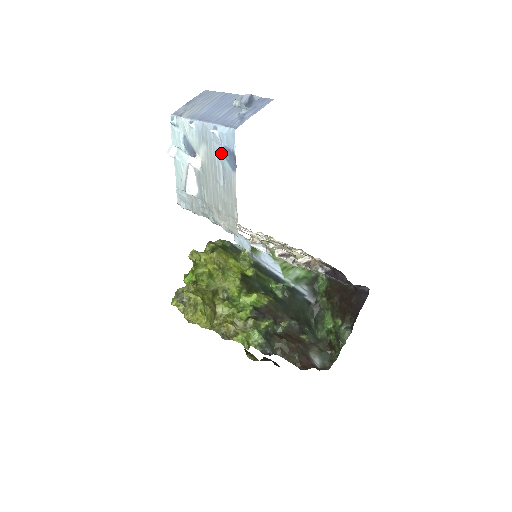
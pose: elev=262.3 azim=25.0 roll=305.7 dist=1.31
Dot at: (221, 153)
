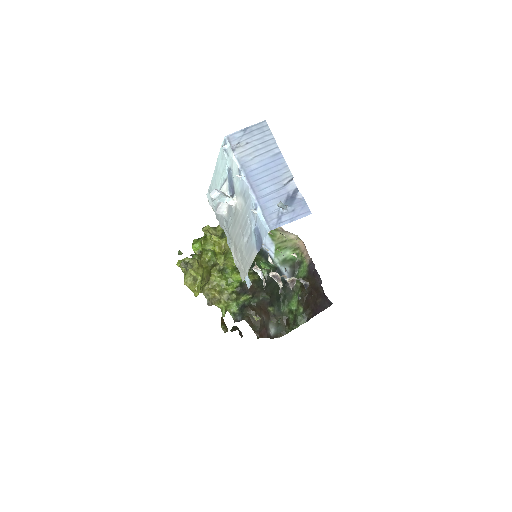
Dot at: (253, 225)
